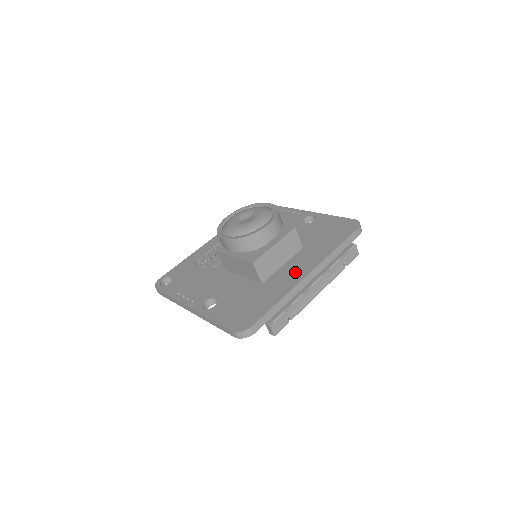
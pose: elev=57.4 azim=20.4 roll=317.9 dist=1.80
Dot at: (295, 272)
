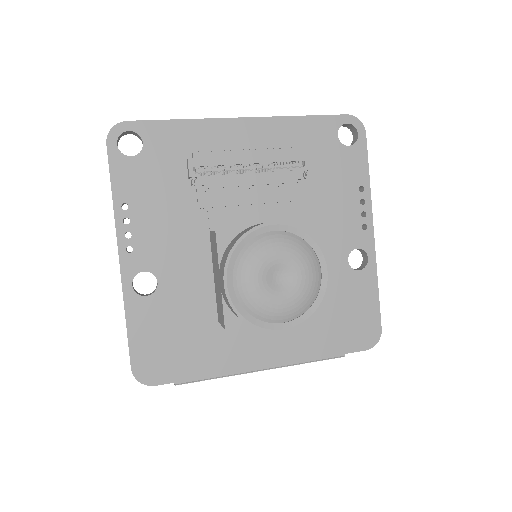
Dot at: (259, 347)
